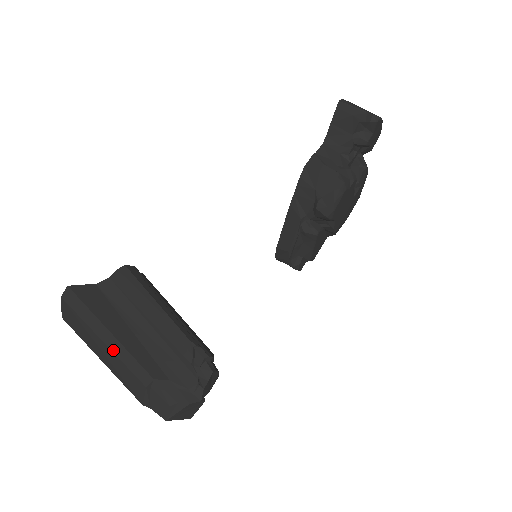
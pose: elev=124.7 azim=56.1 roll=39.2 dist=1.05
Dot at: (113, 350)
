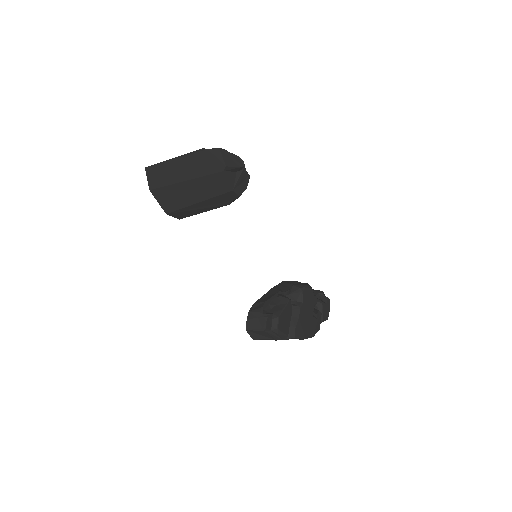
Dot at: occluded
